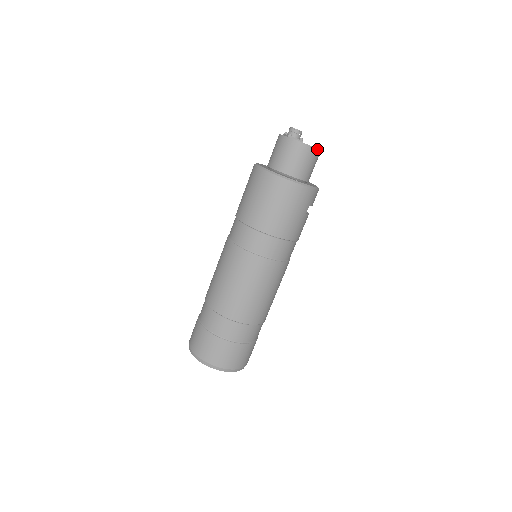
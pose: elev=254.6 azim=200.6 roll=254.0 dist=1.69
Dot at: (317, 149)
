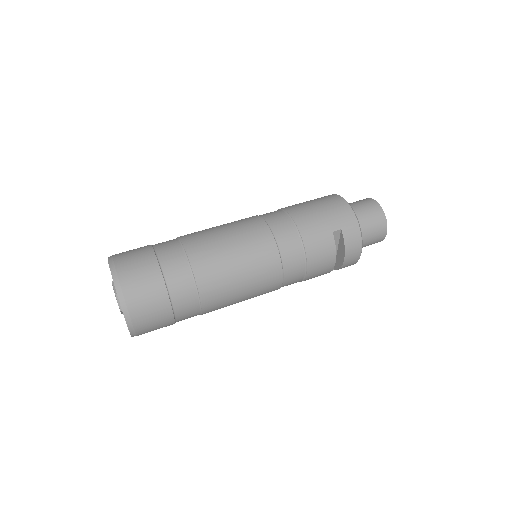
Dot at: (383, 213)
